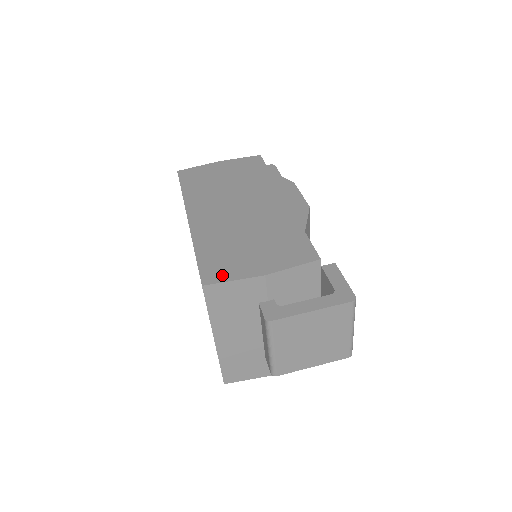
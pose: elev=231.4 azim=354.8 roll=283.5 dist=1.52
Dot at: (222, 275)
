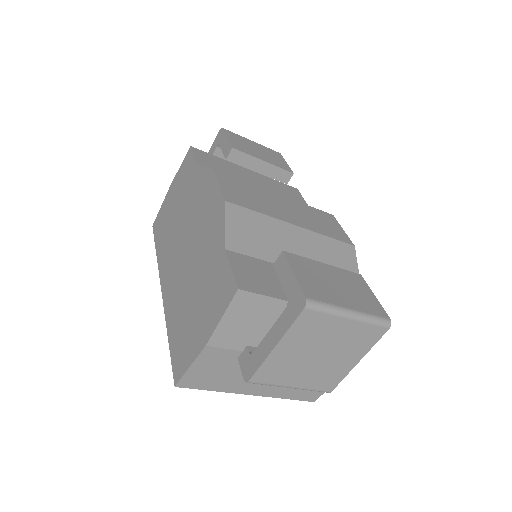
Dot at: (183, 363)
